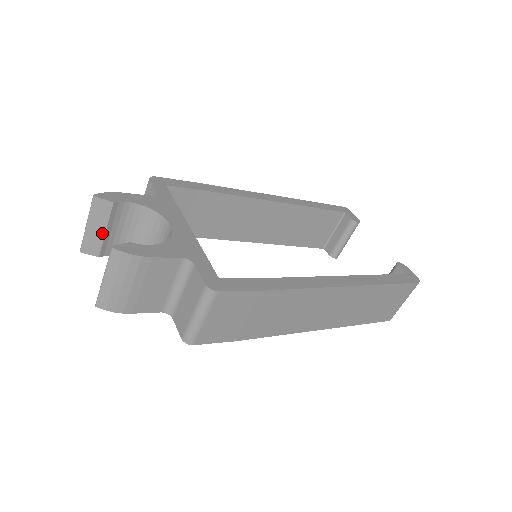
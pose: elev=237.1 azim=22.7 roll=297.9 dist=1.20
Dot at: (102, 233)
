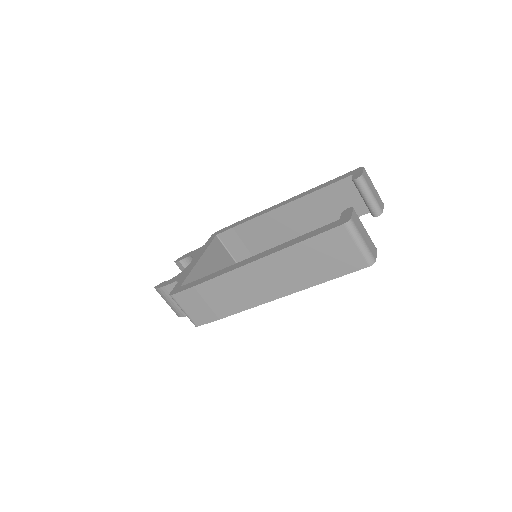
Dot at: occluded
